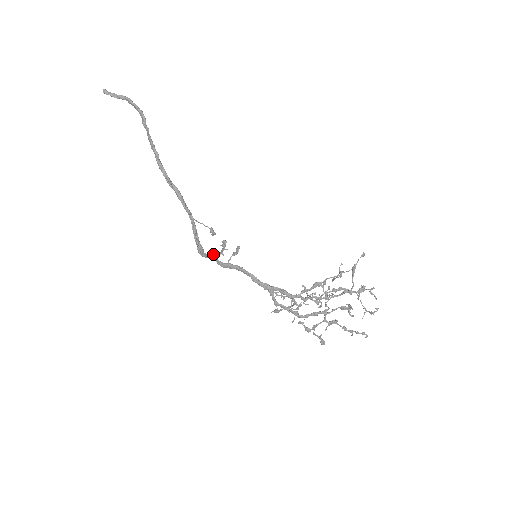
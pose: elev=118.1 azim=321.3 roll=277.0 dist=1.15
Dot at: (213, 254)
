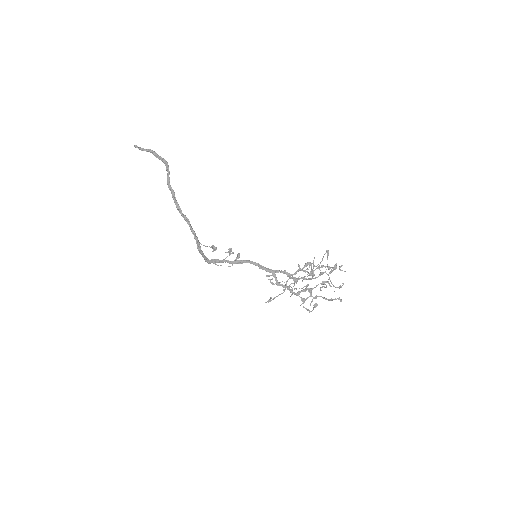
Dot at: occluded
